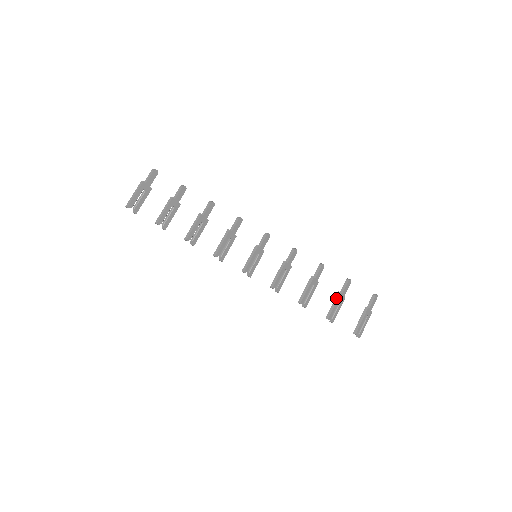
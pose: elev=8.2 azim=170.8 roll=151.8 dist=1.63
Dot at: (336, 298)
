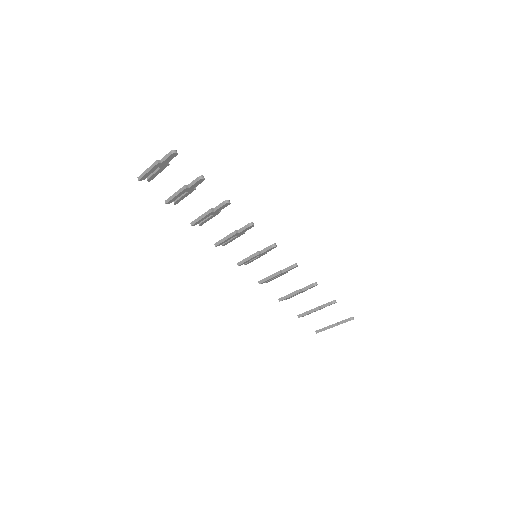
Dot at: (314, 309)
